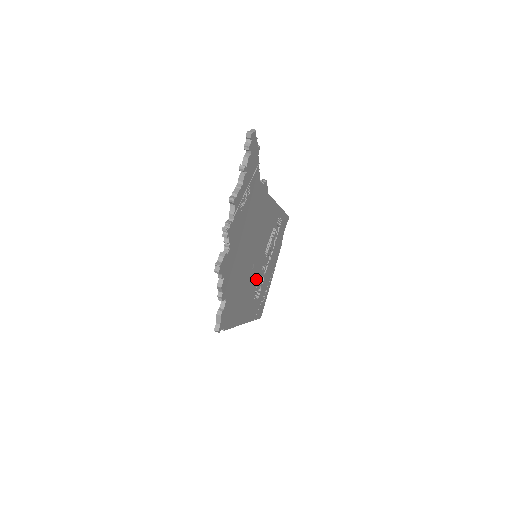
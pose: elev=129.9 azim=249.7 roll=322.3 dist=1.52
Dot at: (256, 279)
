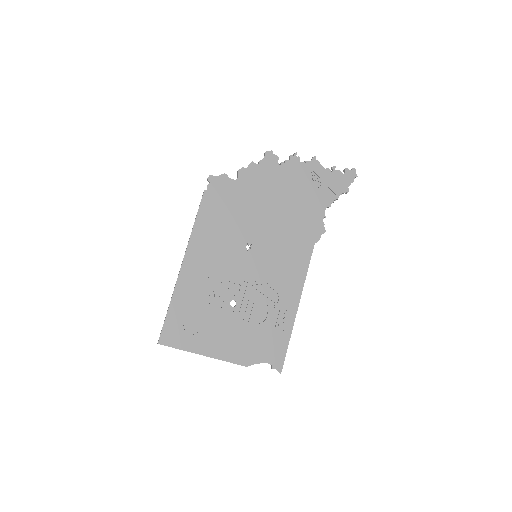
Dot at: (229, 271)
